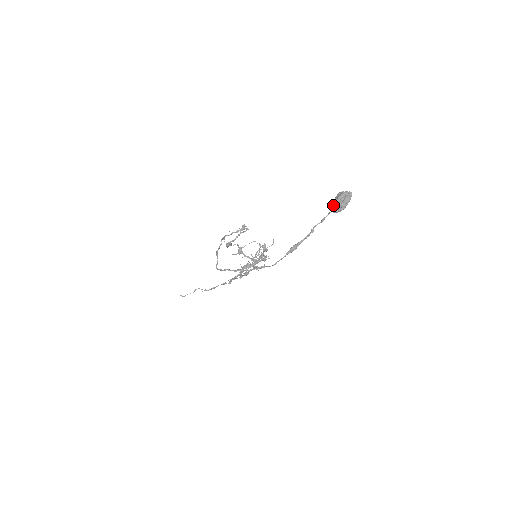
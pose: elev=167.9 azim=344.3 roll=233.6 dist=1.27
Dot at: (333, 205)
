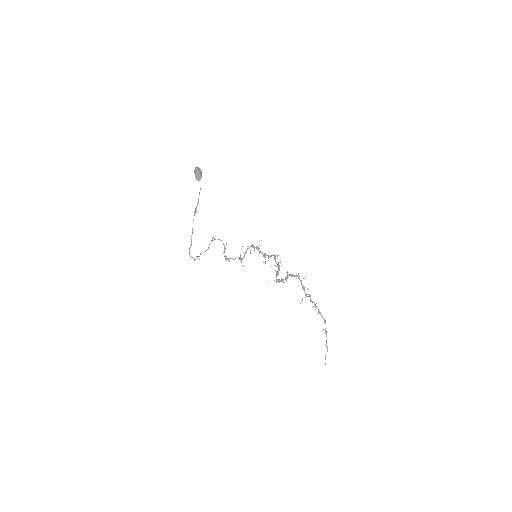
Dot at: (197, 179)
